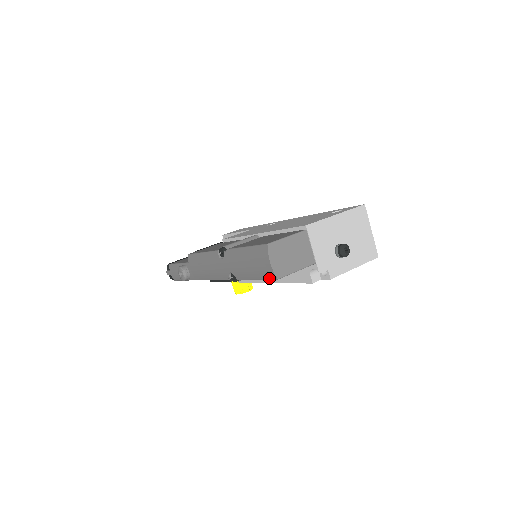
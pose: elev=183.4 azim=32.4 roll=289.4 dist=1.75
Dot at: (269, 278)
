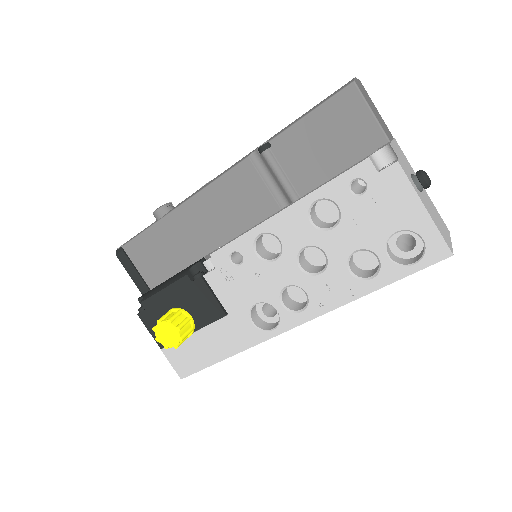
Dot at: (339, 91)
